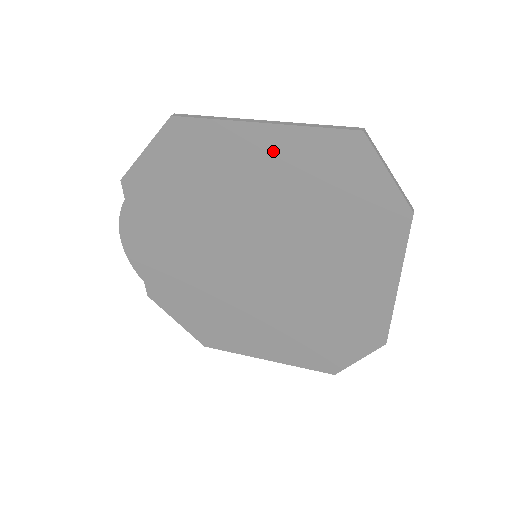
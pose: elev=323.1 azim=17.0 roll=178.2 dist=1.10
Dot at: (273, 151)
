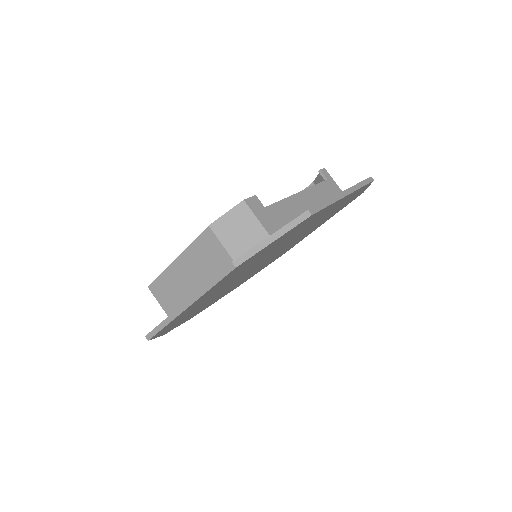
Dot at: (207, 295)
